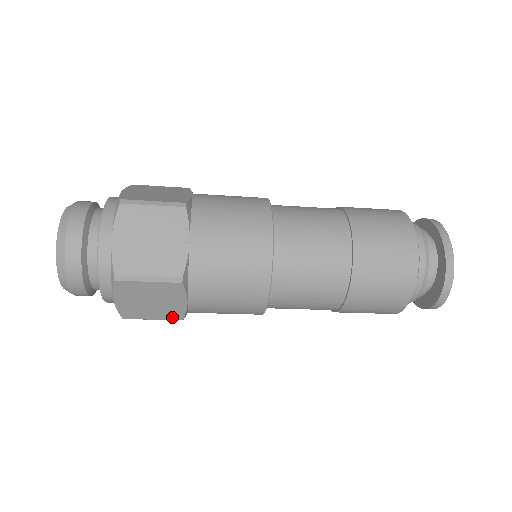
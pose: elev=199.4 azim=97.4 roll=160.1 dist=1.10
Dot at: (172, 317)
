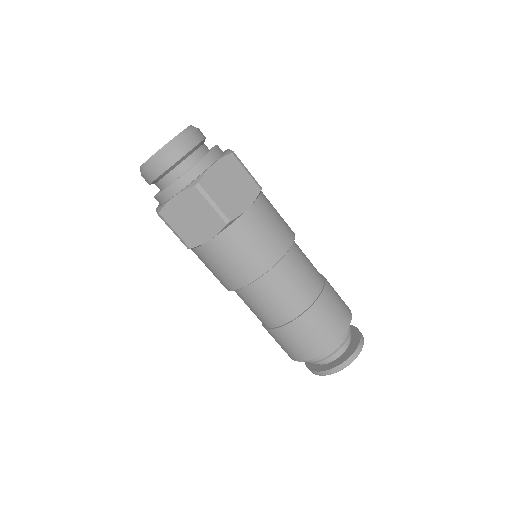
Dot at: (227, 212)
